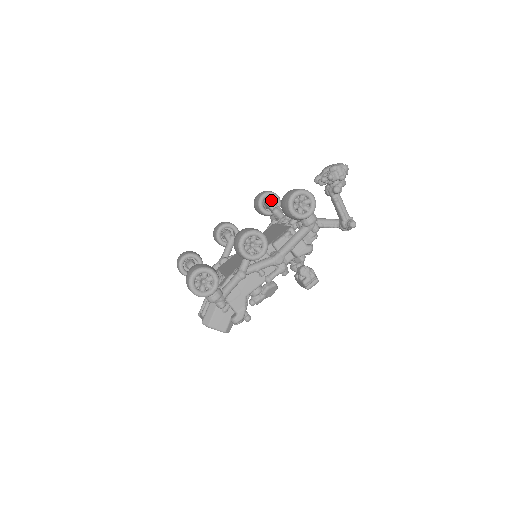
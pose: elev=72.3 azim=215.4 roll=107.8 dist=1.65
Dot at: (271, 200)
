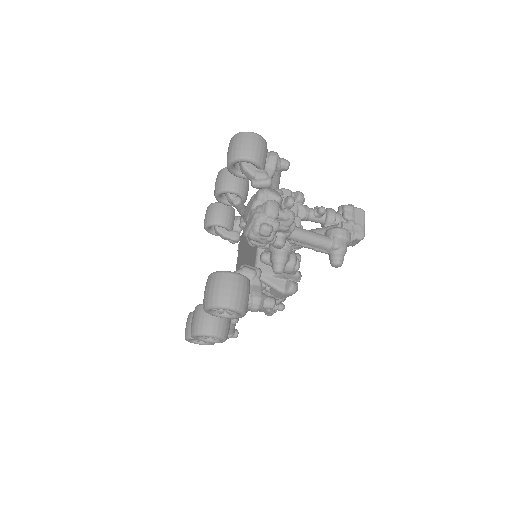
Dot at: (243, 167)
